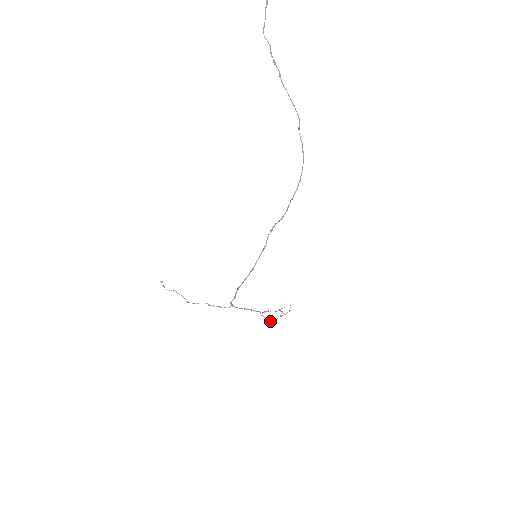
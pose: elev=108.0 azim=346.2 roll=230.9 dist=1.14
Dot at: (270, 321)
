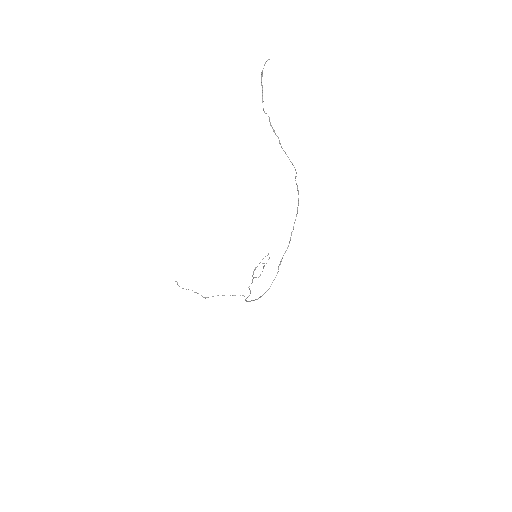
Dot at: occluded
